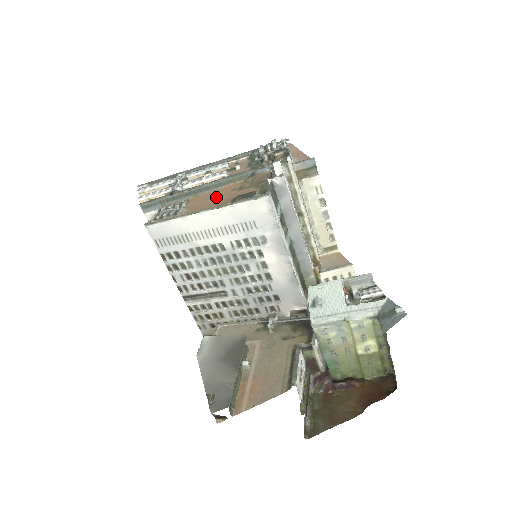
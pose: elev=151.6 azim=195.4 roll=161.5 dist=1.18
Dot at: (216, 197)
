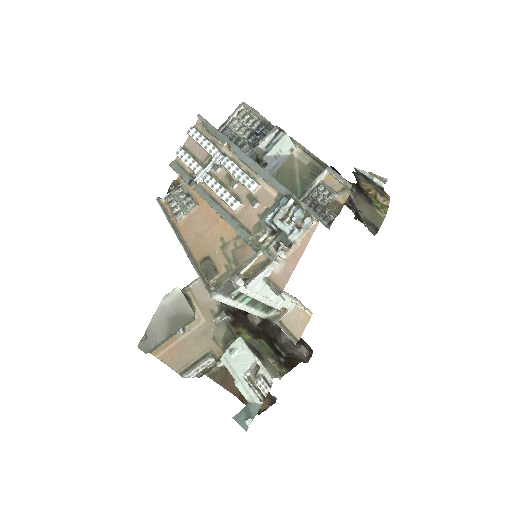
Dot at: (207, 231)
